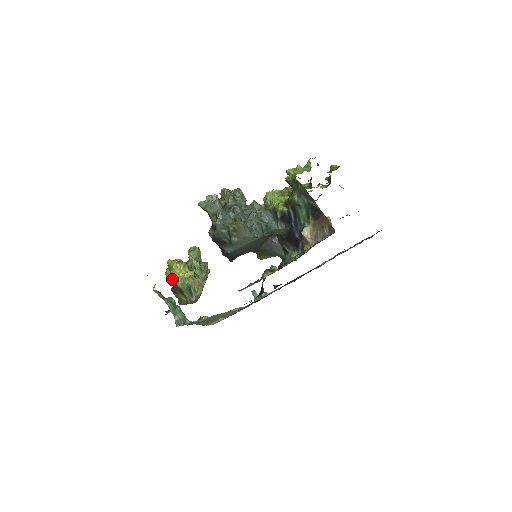
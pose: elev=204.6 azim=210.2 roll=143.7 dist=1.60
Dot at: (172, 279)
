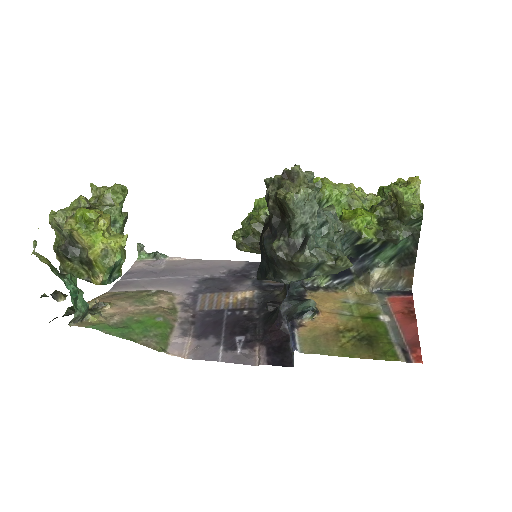
Dot at: (72, 236)
